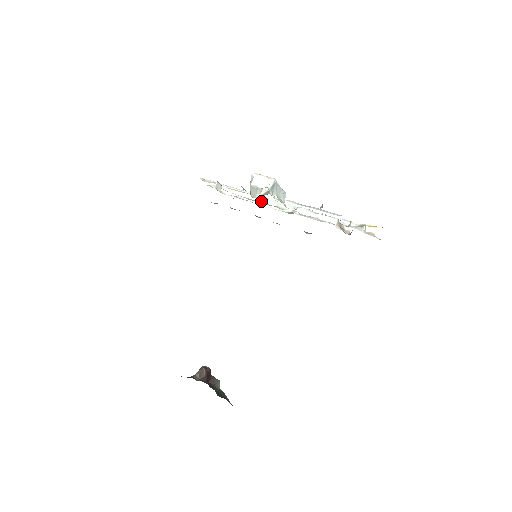
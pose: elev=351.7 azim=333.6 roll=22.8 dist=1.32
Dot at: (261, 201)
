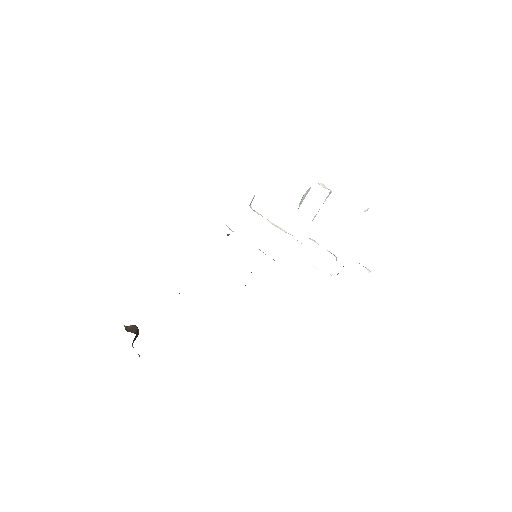
Dot at: (278, 226)
